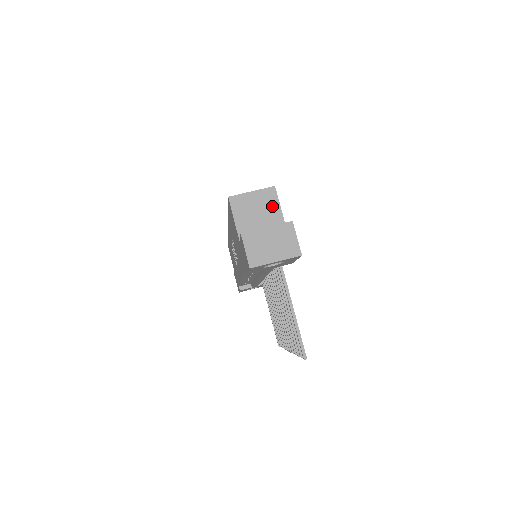
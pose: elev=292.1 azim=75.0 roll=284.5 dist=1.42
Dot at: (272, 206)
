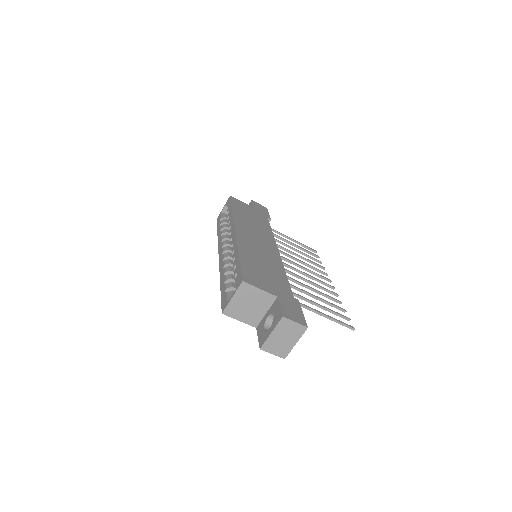
Dot at: (254, 293)
